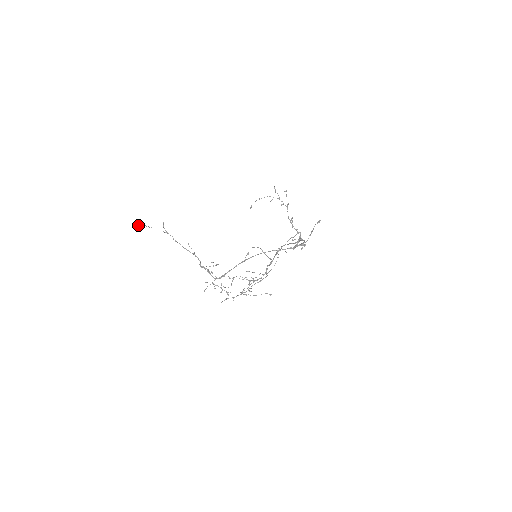
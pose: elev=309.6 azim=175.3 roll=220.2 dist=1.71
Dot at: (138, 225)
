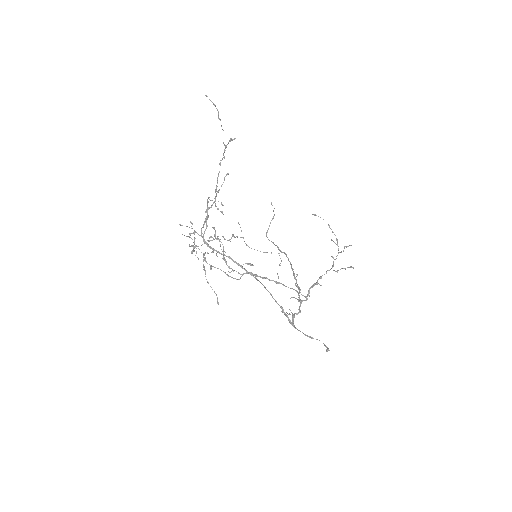
Dot at: occluded
